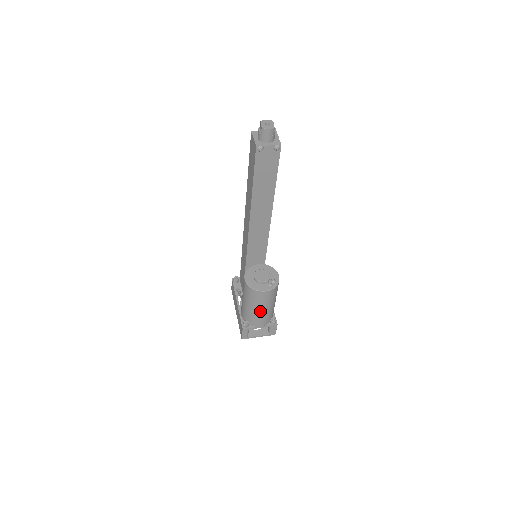
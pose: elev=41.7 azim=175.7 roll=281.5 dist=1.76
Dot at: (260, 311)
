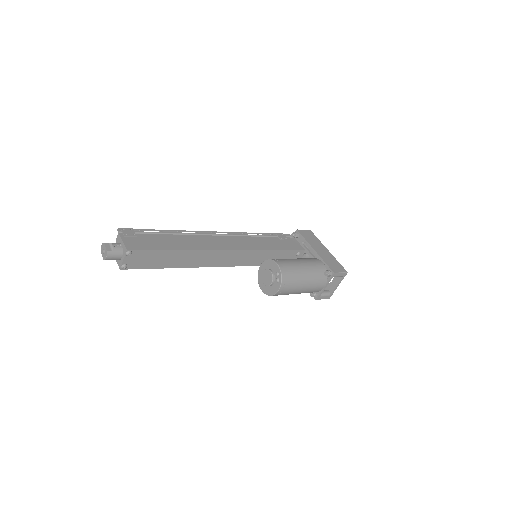
Dot at: (303, 290)
